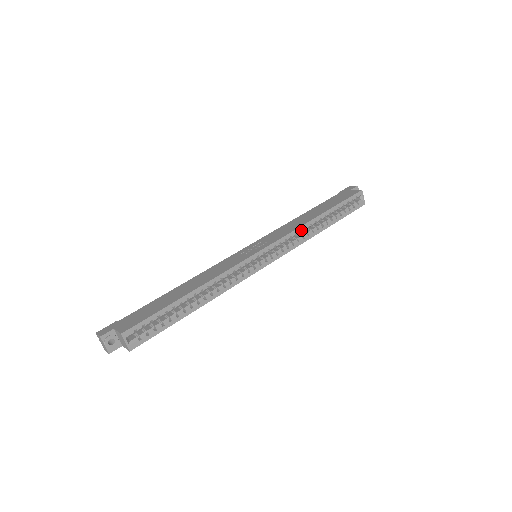
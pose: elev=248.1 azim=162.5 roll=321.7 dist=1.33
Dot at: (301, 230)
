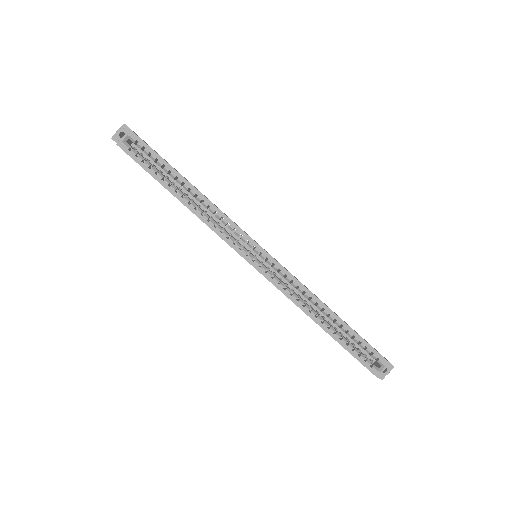
Dot at: (305, 293)
